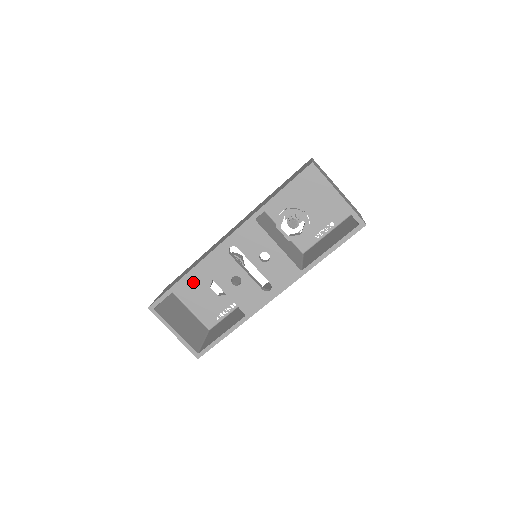
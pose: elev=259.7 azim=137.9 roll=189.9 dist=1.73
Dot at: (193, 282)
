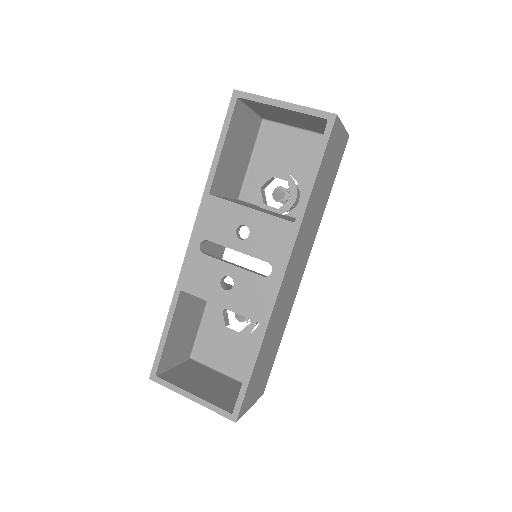
Dot at: (209, 333)
